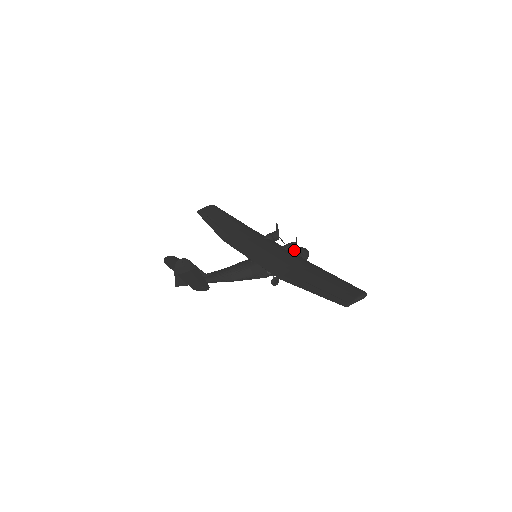
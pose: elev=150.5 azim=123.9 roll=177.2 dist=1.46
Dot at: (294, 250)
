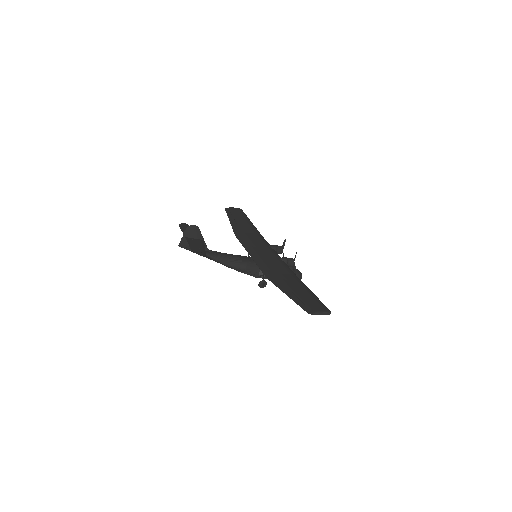
Dot at: (290, 265)
